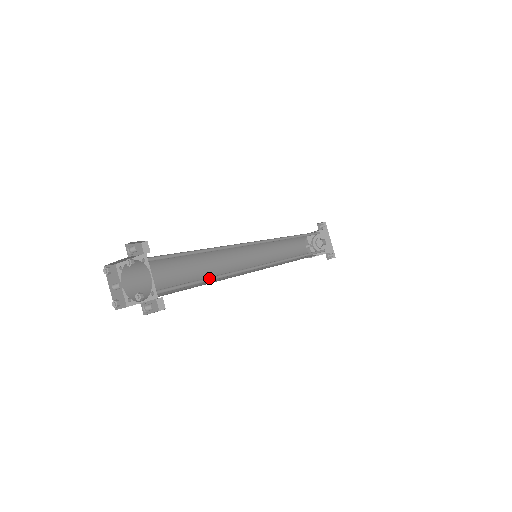
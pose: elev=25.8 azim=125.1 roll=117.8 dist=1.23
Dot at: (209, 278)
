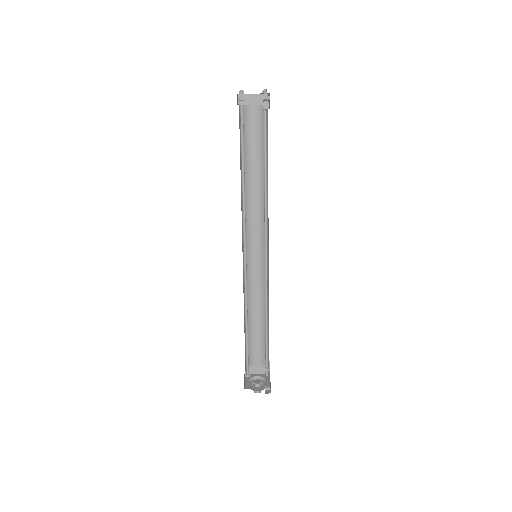
Dot at: (264, 172)
